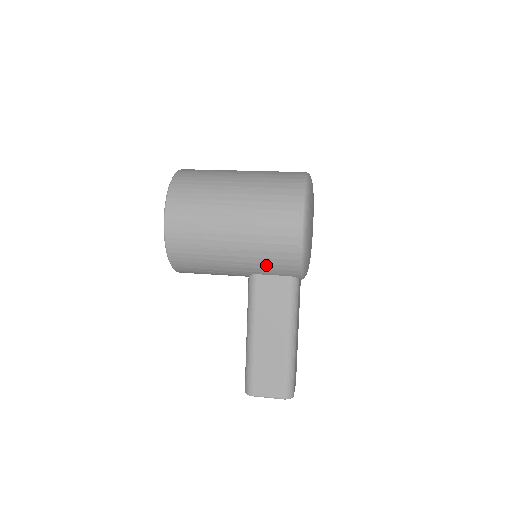
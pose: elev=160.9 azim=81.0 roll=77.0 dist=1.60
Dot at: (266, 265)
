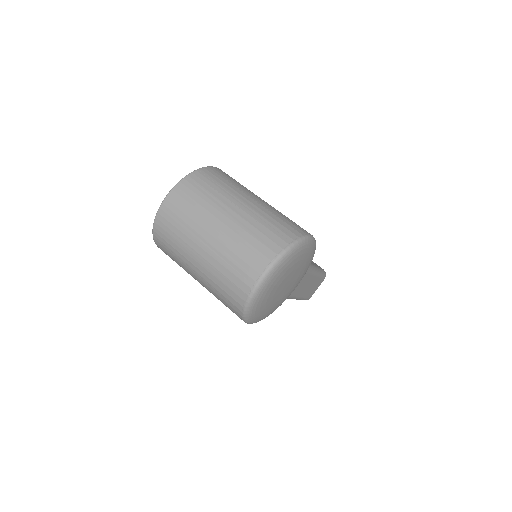
Dot at: occluded
